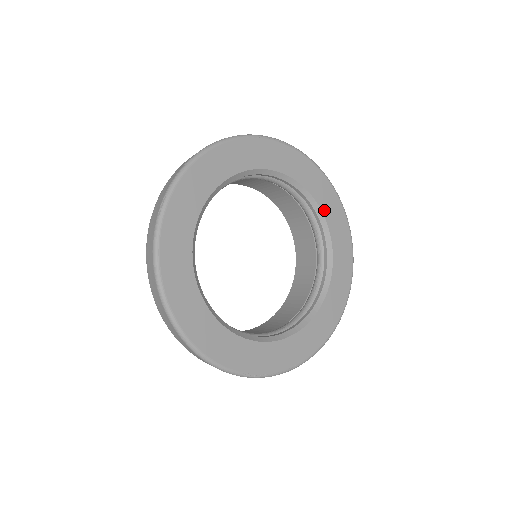
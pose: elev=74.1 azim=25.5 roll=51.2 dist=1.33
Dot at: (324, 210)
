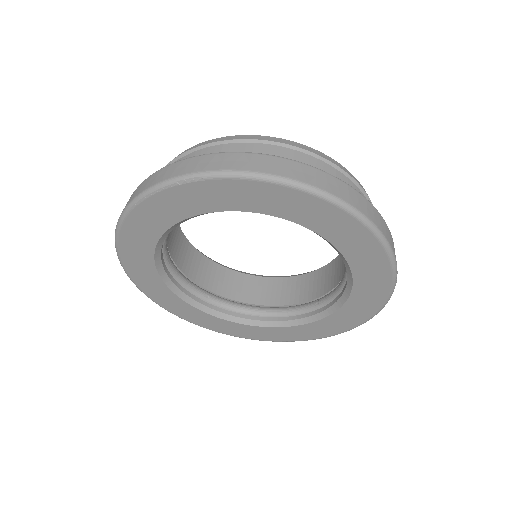
Dot at: (300, 221)
